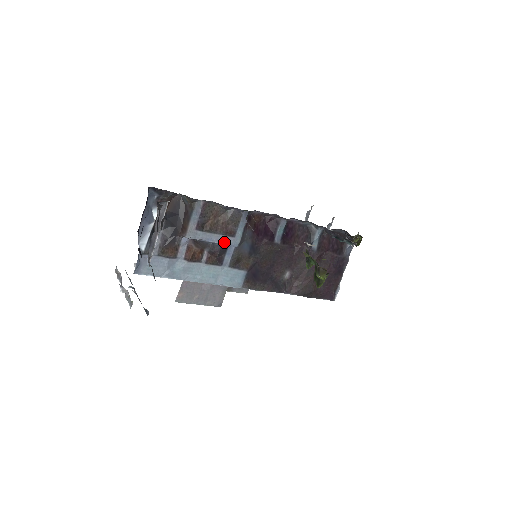
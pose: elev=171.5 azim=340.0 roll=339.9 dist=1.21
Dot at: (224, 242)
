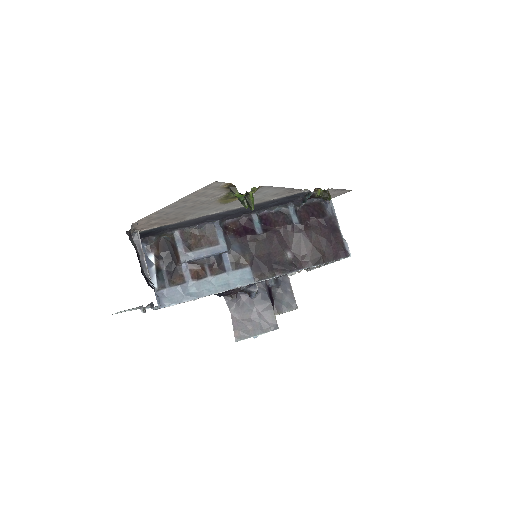
Dot at: (214, 252)
